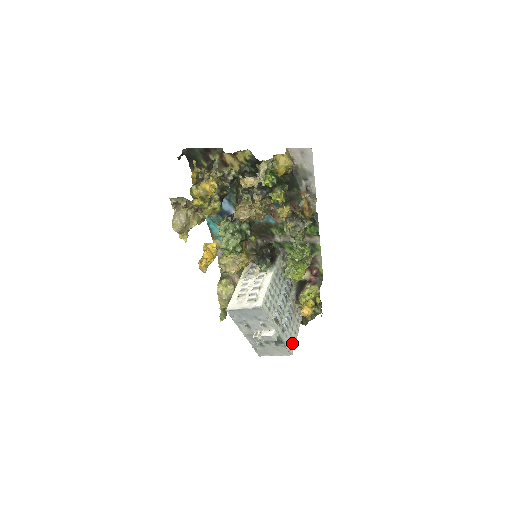
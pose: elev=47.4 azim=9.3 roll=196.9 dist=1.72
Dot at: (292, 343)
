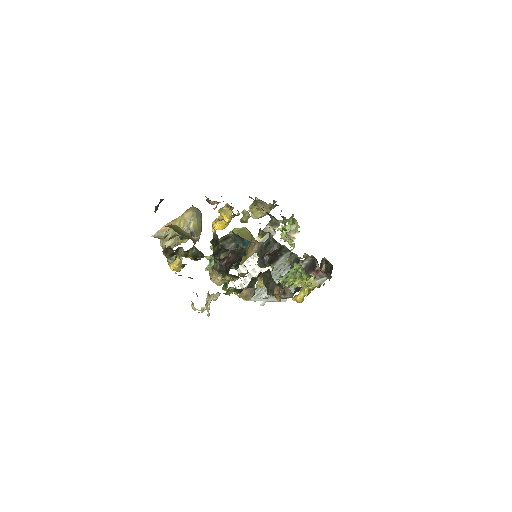
Dot at: occluded
